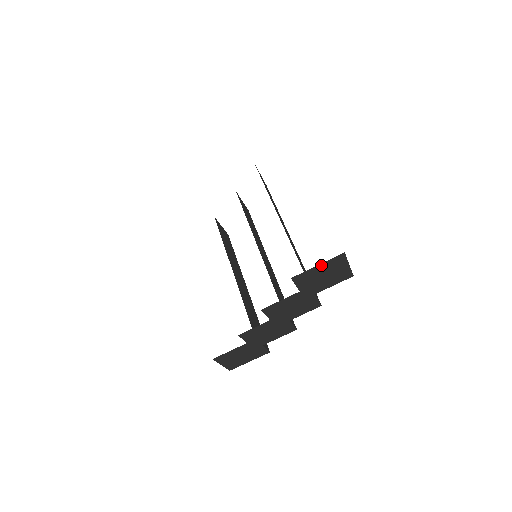
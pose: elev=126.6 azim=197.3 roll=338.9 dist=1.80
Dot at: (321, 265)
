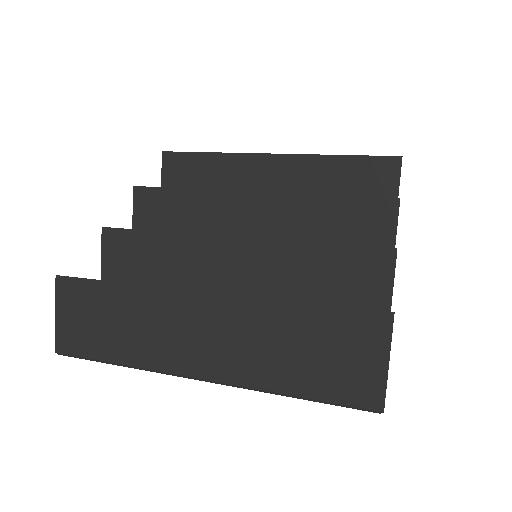
Dot at: occluded
